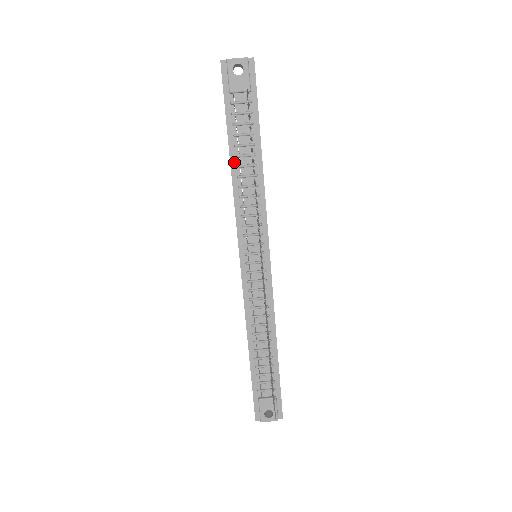
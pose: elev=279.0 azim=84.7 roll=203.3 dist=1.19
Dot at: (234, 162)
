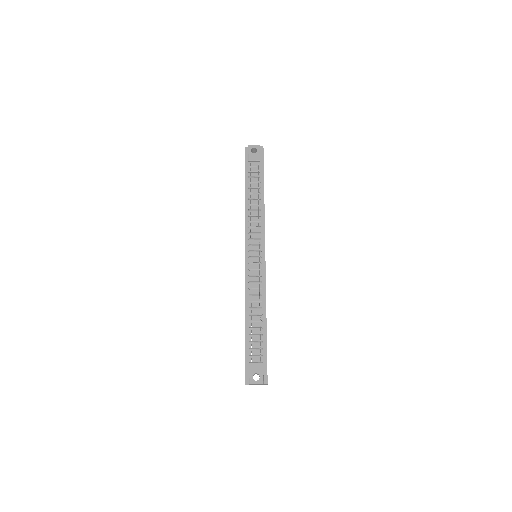
Dot at: (247, 197)
